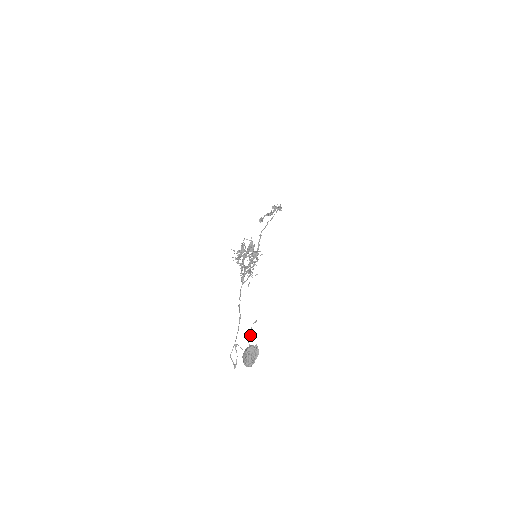
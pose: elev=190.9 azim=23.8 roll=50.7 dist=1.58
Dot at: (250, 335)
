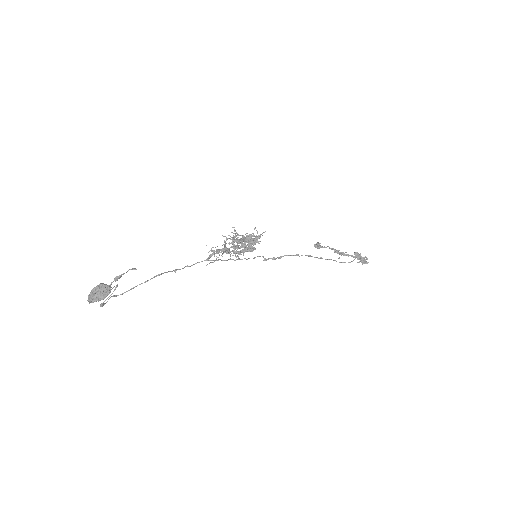
Dot at: (118, 276)
